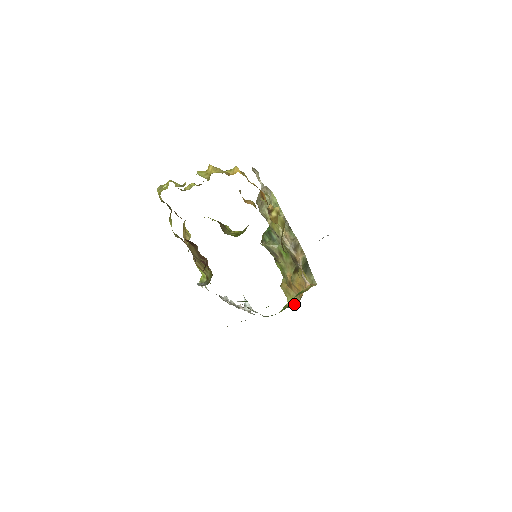
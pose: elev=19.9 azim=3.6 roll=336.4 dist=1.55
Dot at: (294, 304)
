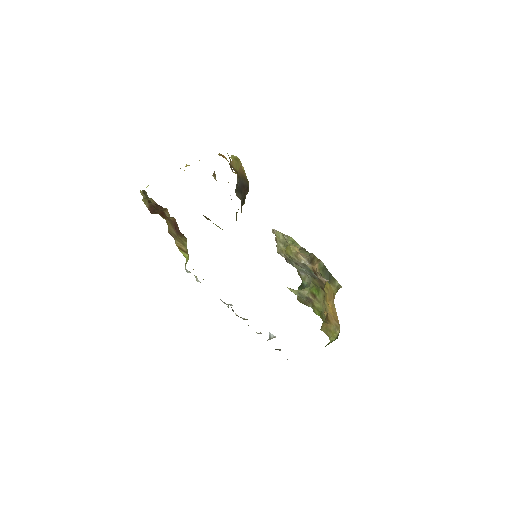
Dot at: (336, 338)
